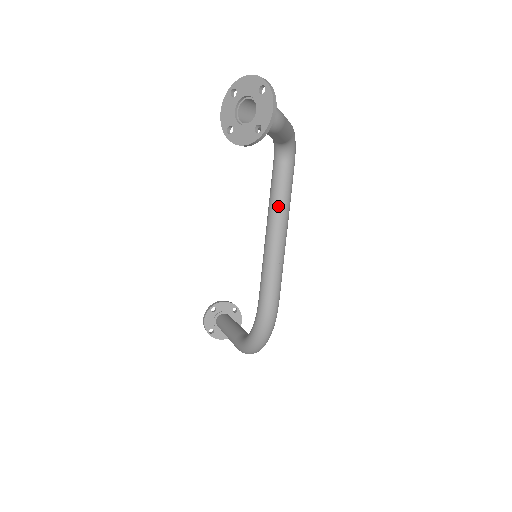
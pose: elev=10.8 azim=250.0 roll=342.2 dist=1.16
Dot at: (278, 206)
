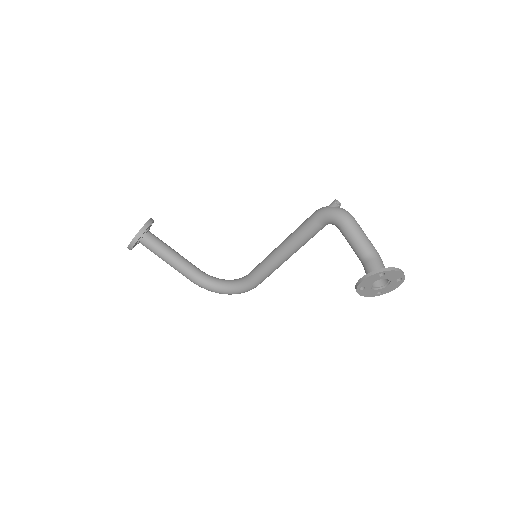
Dot at: occluded
